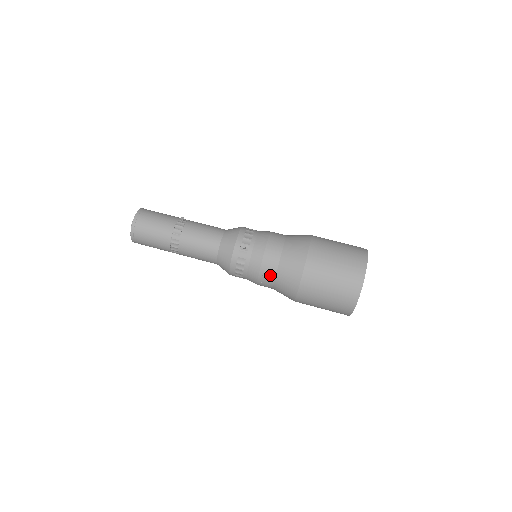
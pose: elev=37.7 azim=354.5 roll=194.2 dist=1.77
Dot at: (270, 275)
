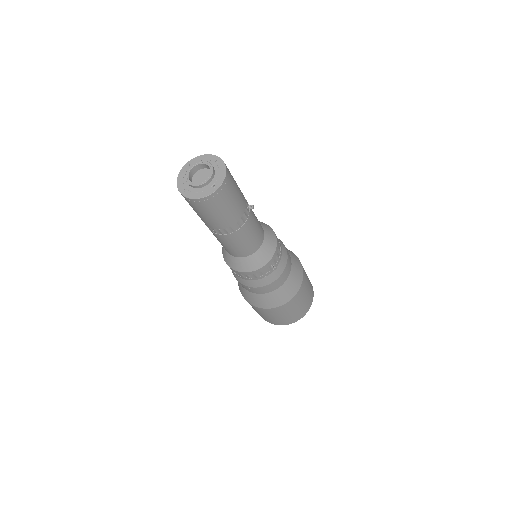
Dot at: (263, 291)
